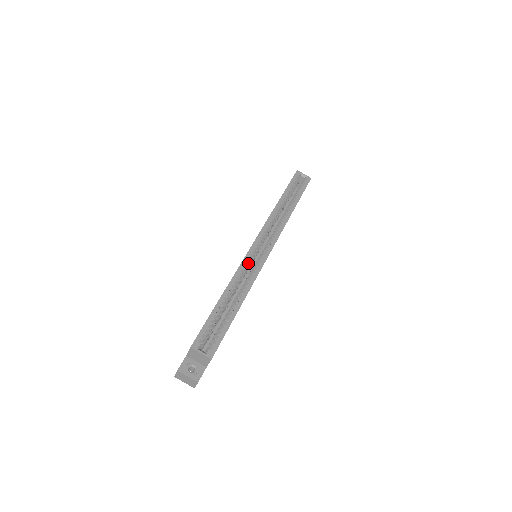
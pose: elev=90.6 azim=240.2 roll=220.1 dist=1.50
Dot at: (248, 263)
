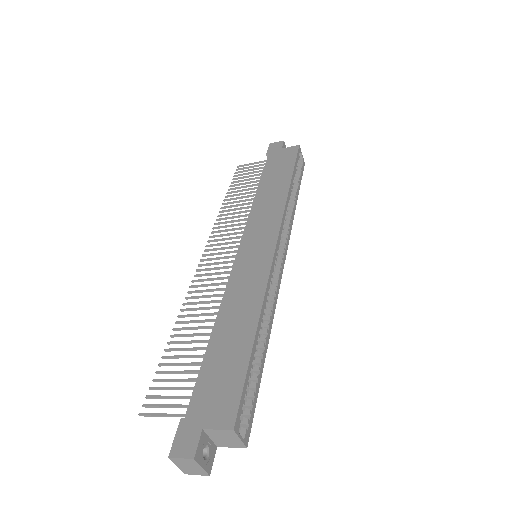
Dot at: (271, 278)
